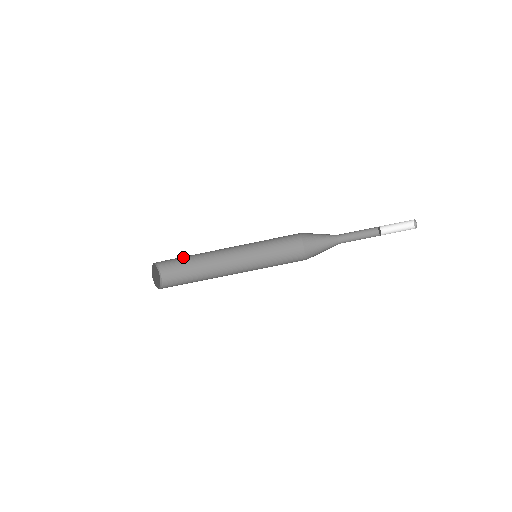
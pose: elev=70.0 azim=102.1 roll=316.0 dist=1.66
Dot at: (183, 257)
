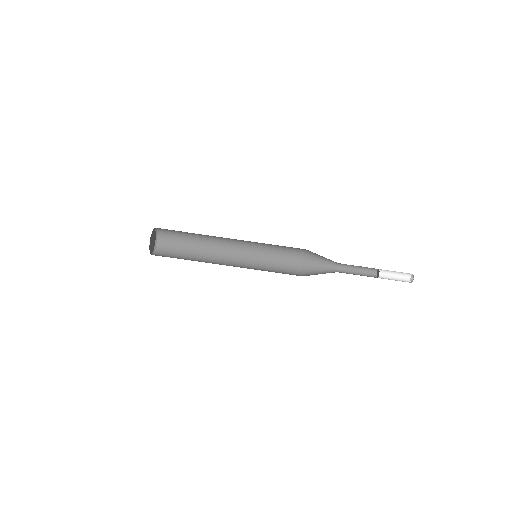
Dot at: (186, 239)
